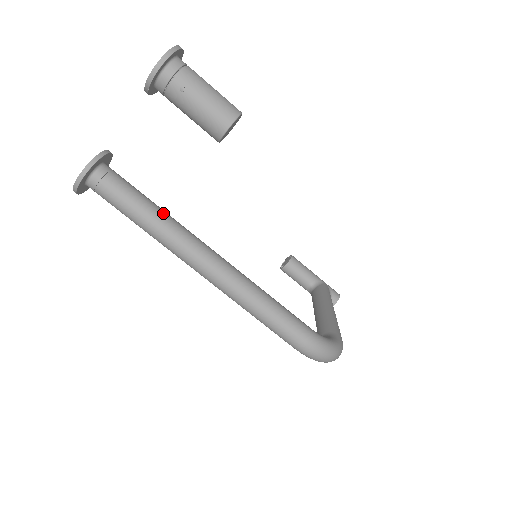
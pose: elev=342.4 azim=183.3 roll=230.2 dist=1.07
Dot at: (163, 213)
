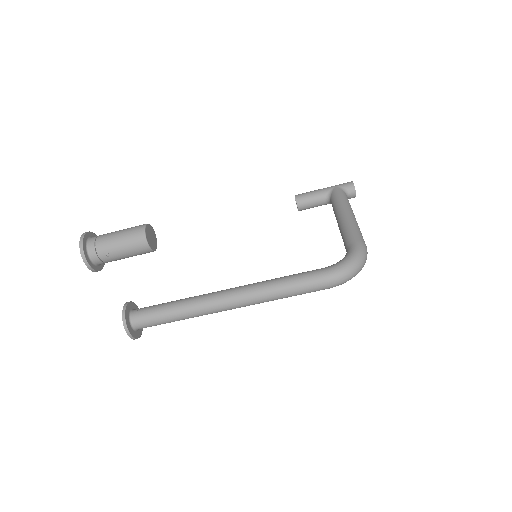
Dot at: (181, 303)
